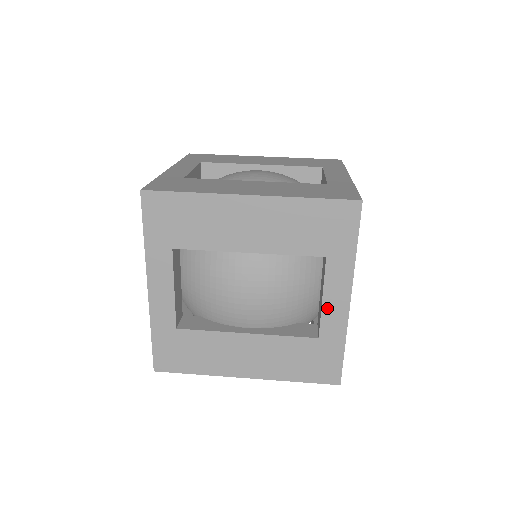
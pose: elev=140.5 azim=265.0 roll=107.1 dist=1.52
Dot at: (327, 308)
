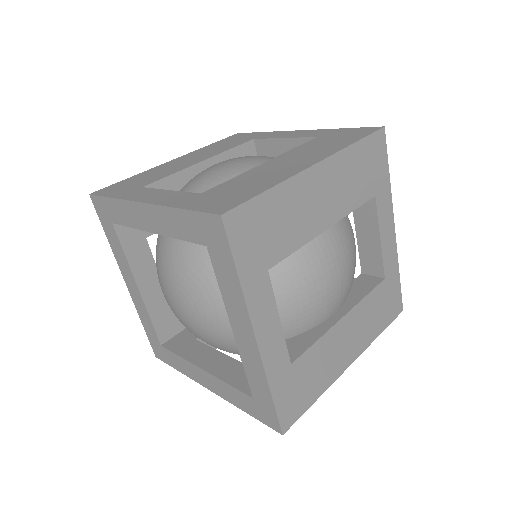
Dot at: (384, 245)
